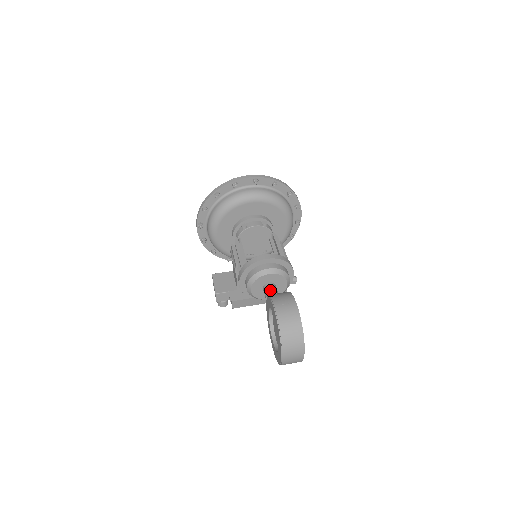
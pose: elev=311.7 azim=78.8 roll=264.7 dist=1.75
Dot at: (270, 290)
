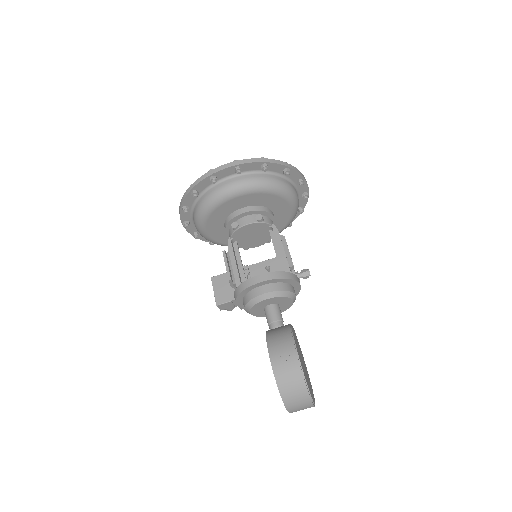
Dot at: (271, 316)
